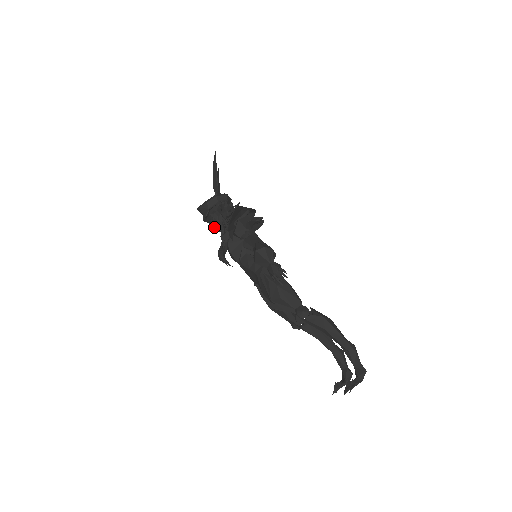
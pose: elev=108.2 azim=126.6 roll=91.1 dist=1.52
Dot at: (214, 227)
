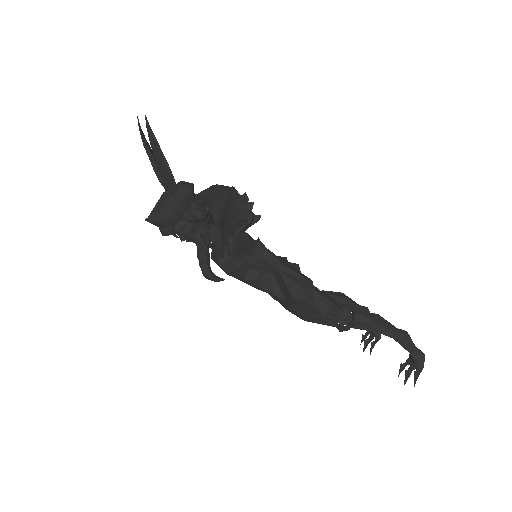
Dot at: (184, 240)
